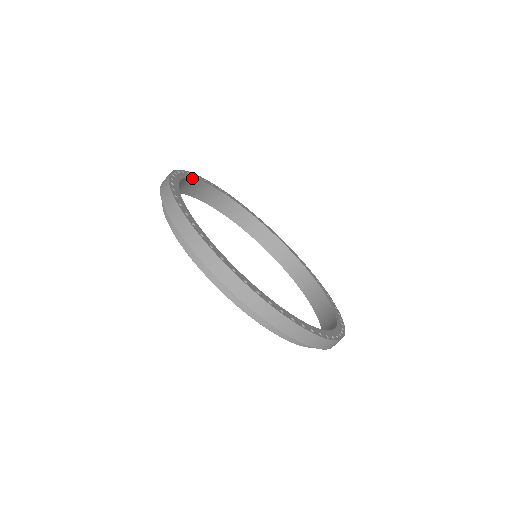
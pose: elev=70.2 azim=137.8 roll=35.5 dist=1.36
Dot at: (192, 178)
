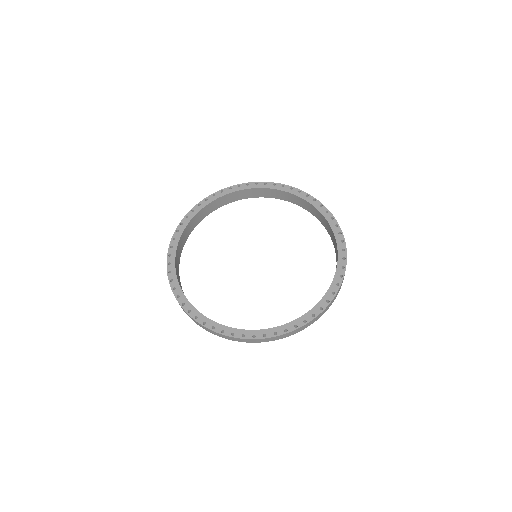
Dot at: (175, 271)
